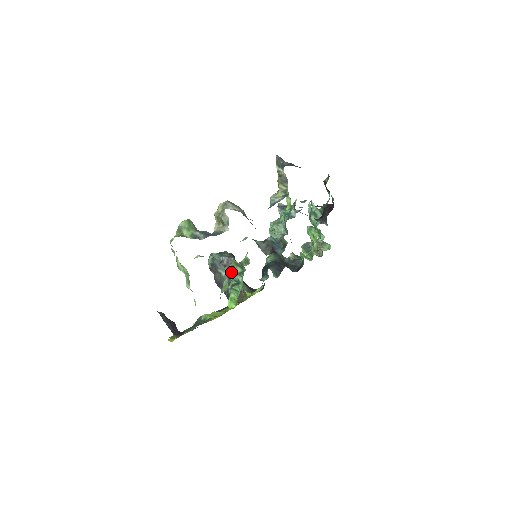
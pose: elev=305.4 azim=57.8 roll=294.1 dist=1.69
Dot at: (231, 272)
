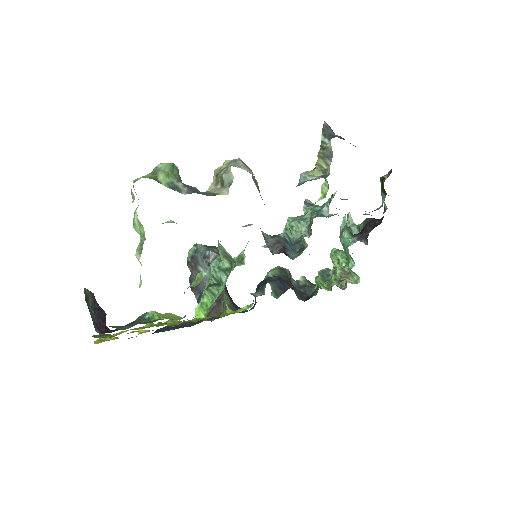
Dot at: (214, 267)
